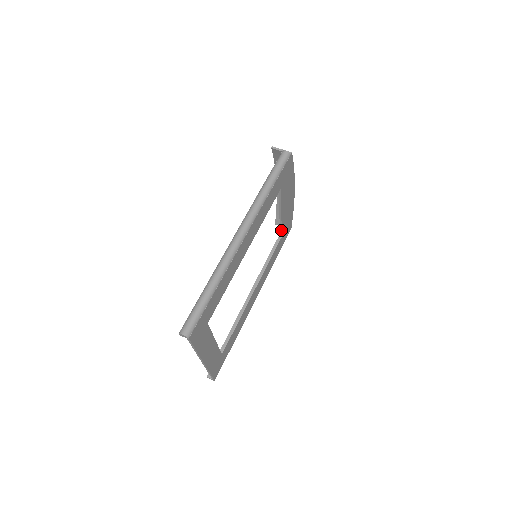
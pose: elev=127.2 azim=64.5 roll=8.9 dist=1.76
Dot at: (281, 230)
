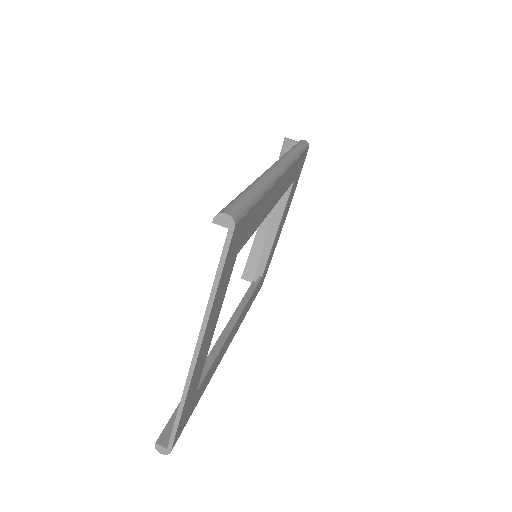
Dot at: (265, 263)
